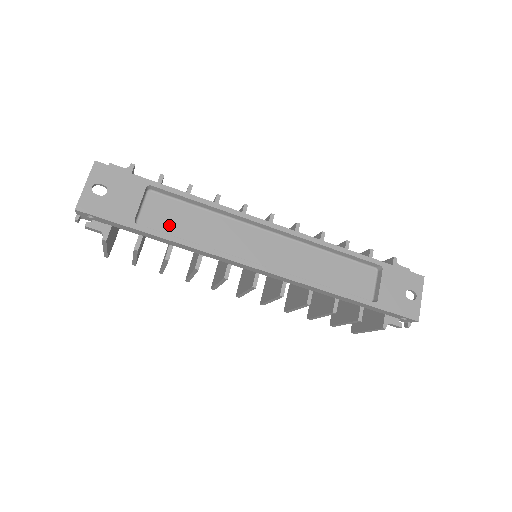
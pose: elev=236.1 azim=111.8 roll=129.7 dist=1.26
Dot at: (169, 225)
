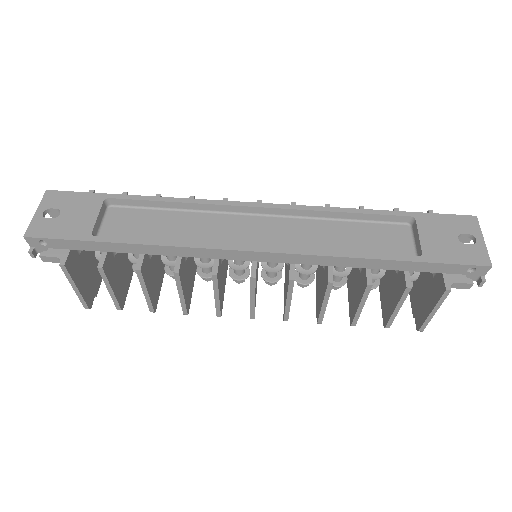
Dot at: (136, 233)
